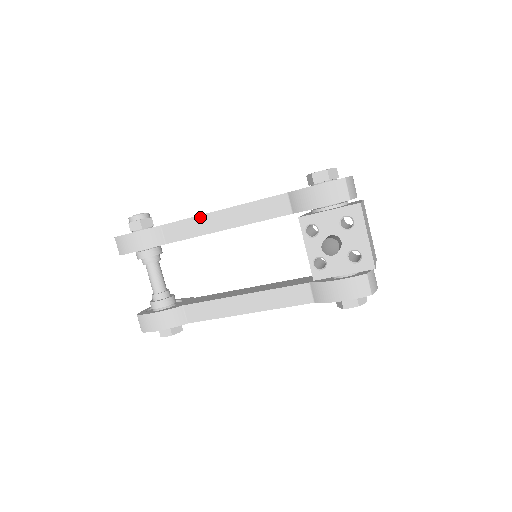
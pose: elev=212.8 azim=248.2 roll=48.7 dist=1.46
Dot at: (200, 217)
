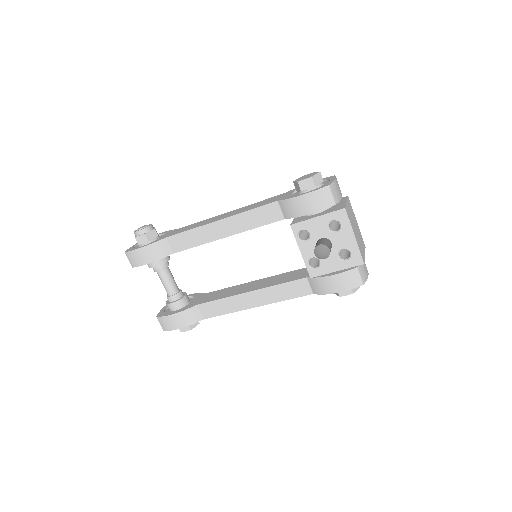
Dot at: (200, 228)
